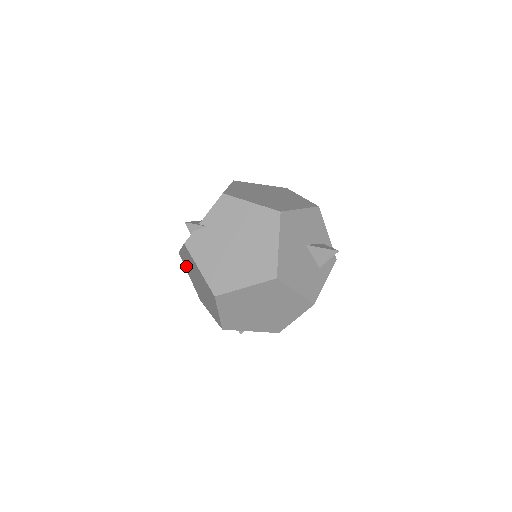
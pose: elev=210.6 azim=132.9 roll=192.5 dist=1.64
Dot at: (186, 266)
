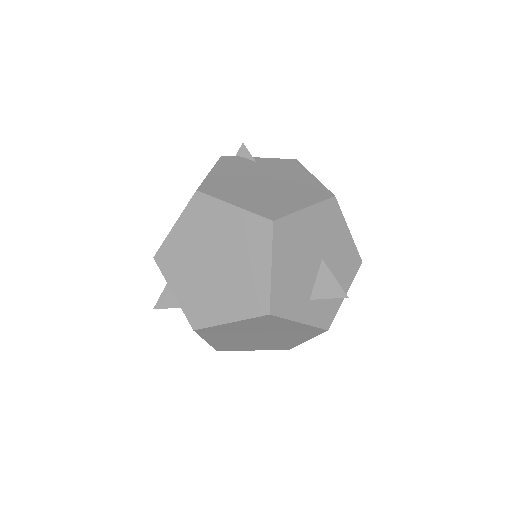
Dot at: occluded
